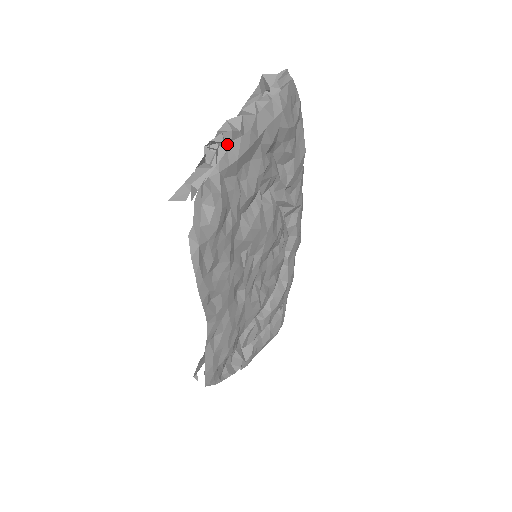
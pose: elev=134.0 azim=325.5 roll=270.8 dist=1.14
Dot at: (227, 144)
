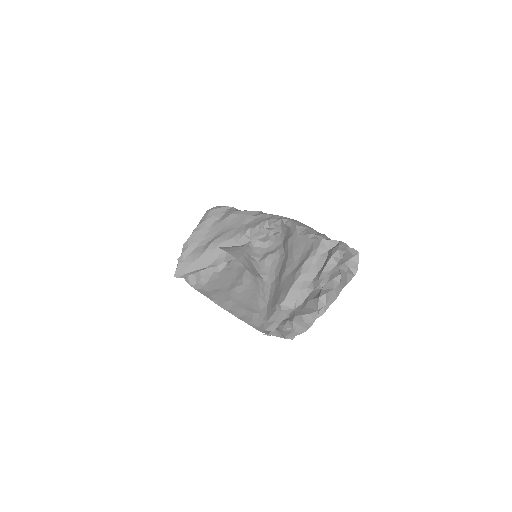
Dot at: occluded
